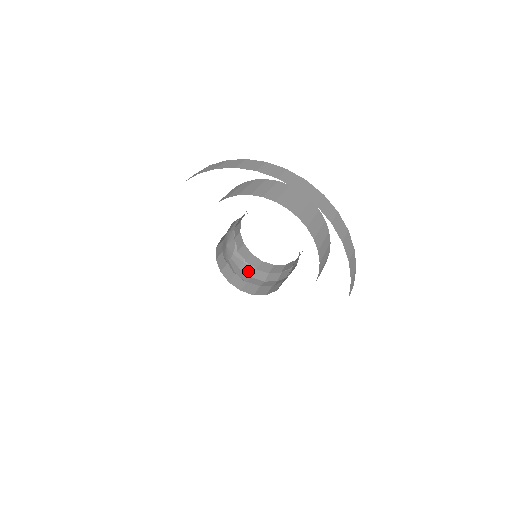
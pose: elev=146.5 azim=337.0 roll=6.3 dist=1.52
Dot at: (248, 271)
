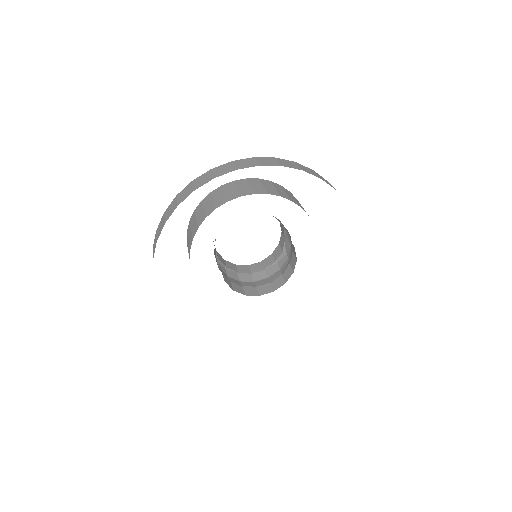
Dot at: (234, 276)
